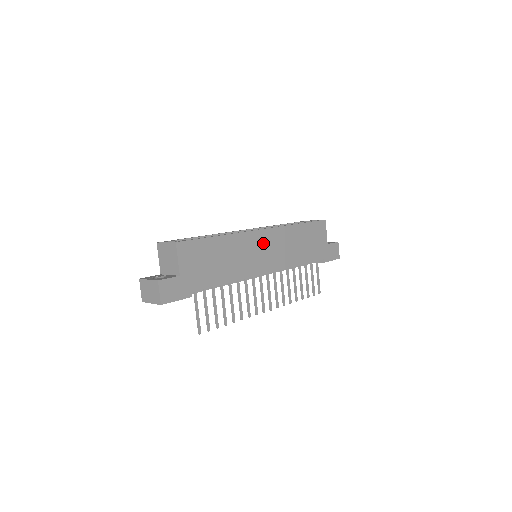
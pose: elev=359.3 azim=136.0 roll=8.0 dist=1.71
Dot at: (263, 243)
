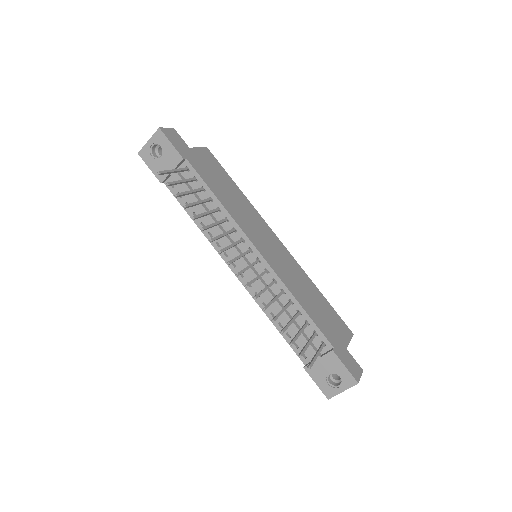
Dot at: (272, 242)
